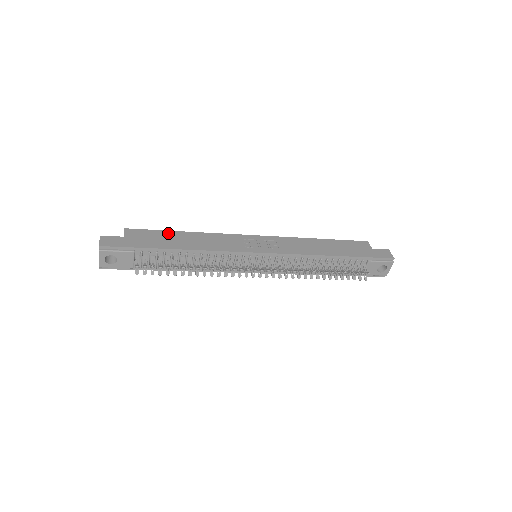
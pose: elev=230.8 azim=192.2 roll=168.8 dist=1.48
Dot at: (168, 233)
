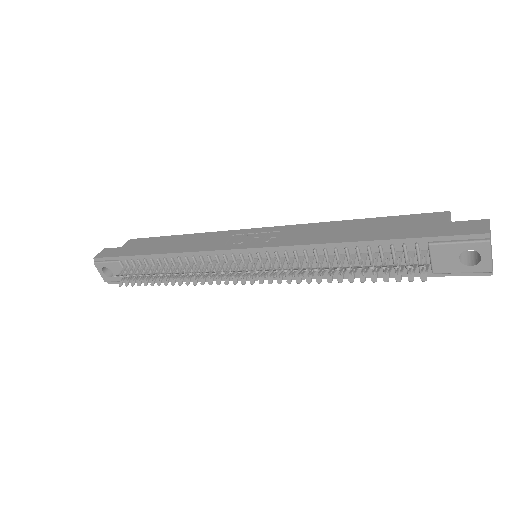
Dot at: (163, 238)
